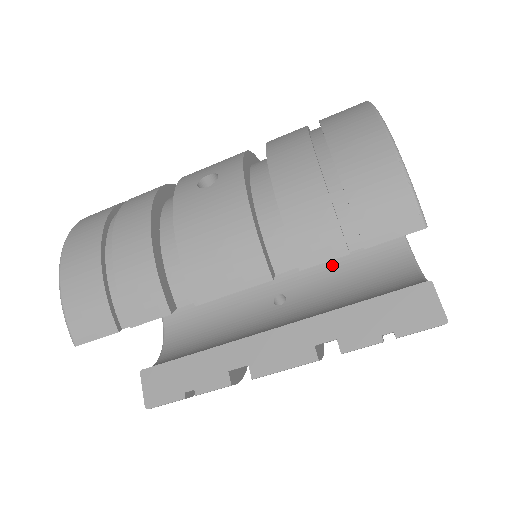
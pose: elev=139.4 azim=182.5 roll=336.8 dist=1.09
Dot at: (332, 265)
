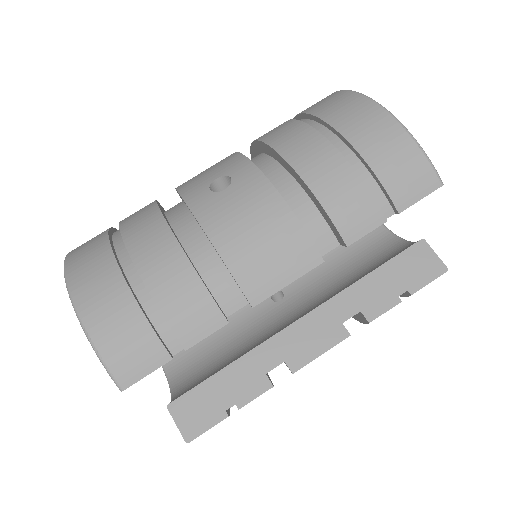
Dot at: occluded
